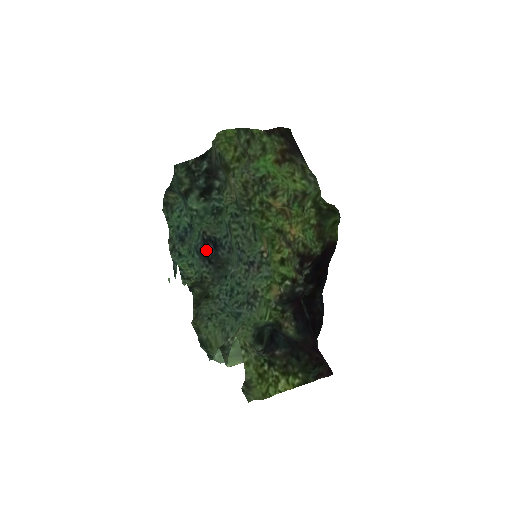
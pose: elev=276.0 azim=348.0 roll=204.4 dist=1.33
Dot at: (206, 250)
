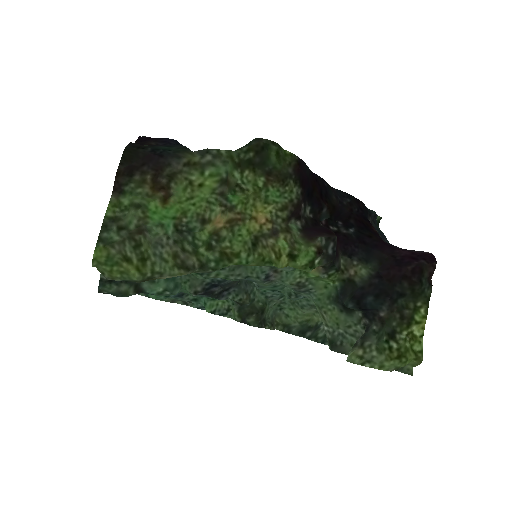
Dot at: (214, 294)
